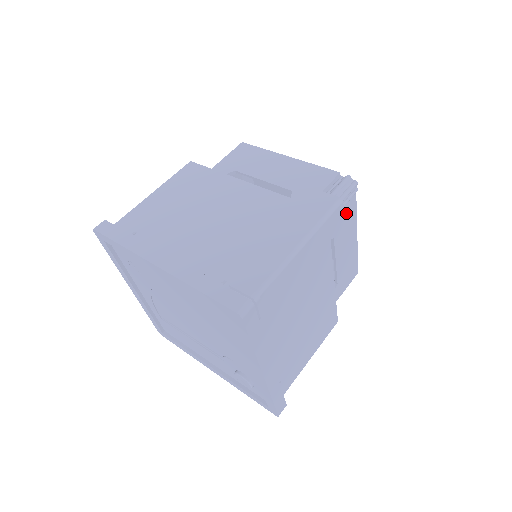
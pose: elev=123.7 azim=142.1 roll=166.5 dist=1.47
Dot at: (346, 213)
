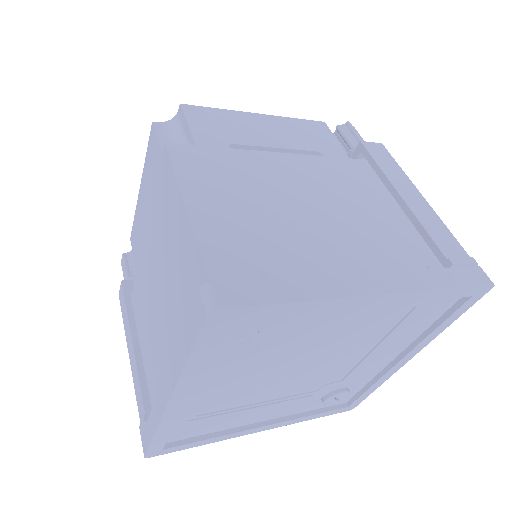
Dot at: occluded
